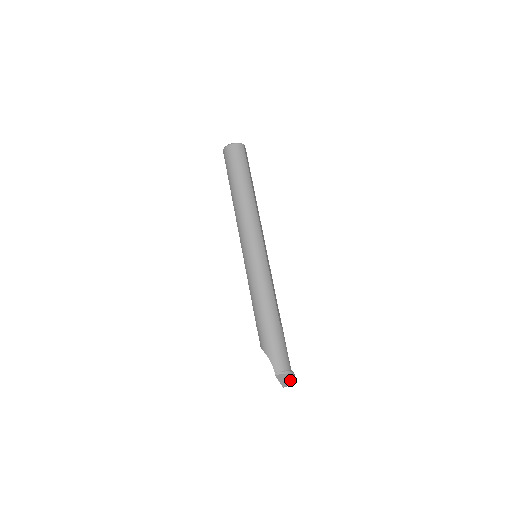
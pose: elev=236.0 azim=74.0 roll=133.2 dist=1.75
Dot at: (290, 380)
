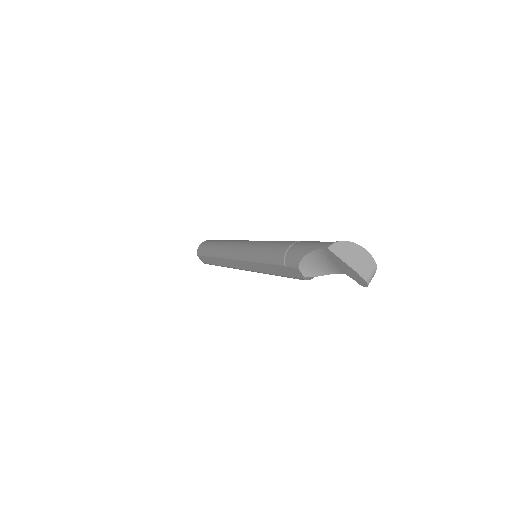
Dot at: (361, 257)
